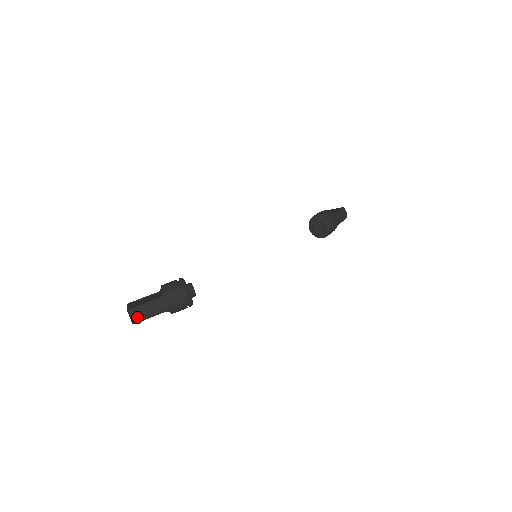
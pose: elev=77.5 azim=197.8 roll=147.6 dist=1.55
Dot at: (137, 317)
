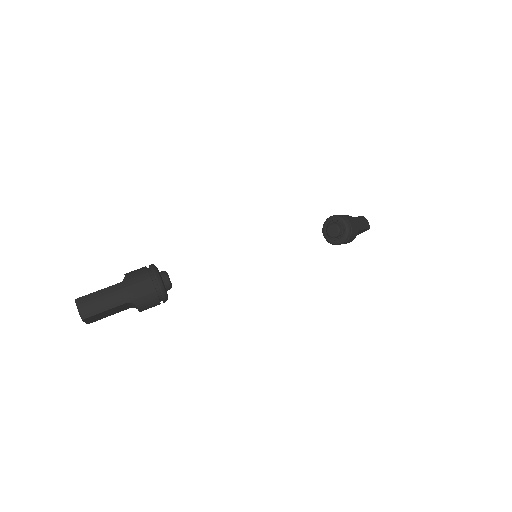
Dot at: (87, 308)
